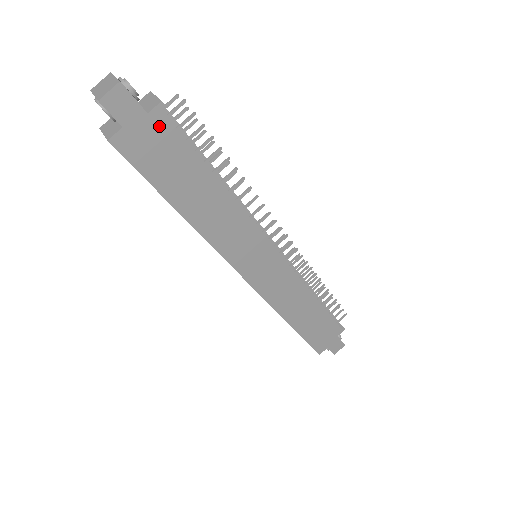
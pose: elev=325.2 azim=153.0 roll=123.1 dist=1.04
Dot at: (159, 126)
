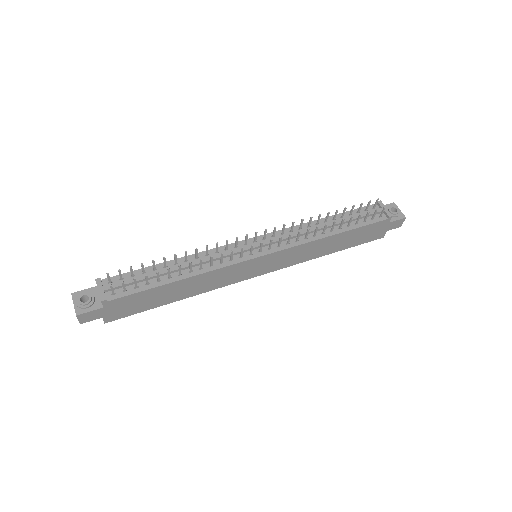
Dot at: (115, 304)
